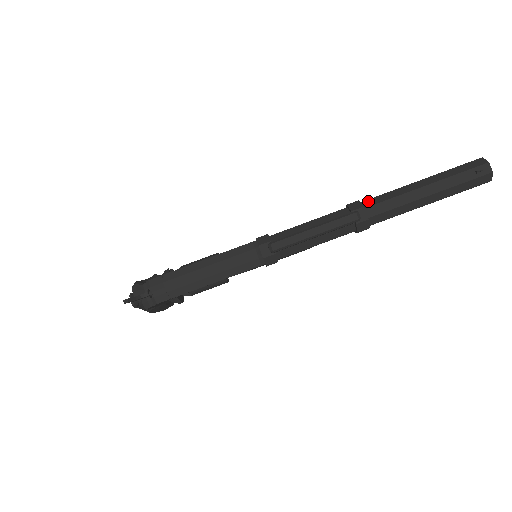
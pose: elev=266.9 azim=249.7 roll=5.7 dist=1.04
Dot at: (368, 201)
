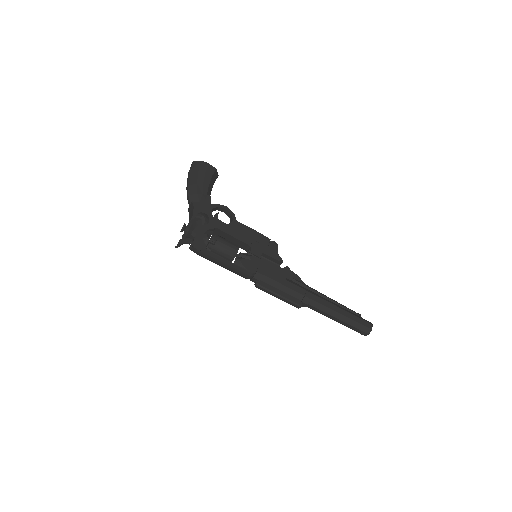
Dot at: (314, 302)
